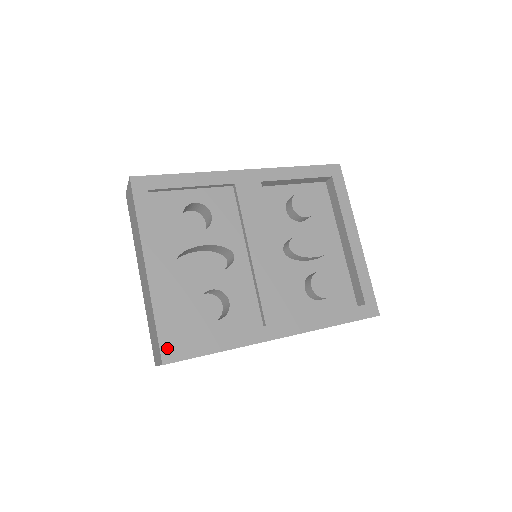
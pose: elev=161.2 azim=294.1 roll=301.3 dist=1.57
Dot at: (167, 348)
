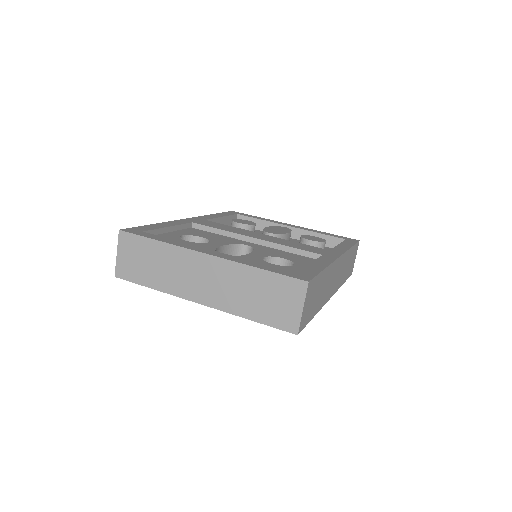
Dot at: (294, 275)
